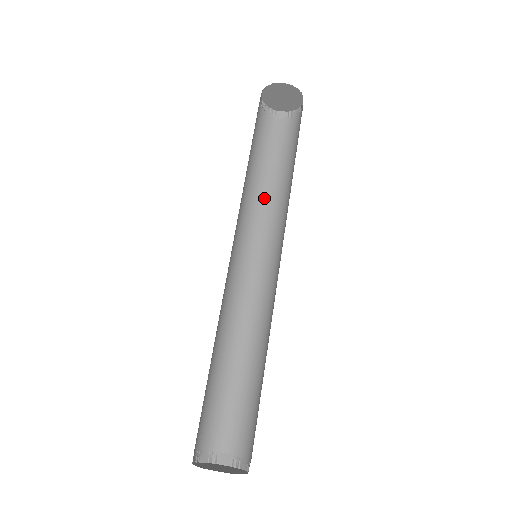
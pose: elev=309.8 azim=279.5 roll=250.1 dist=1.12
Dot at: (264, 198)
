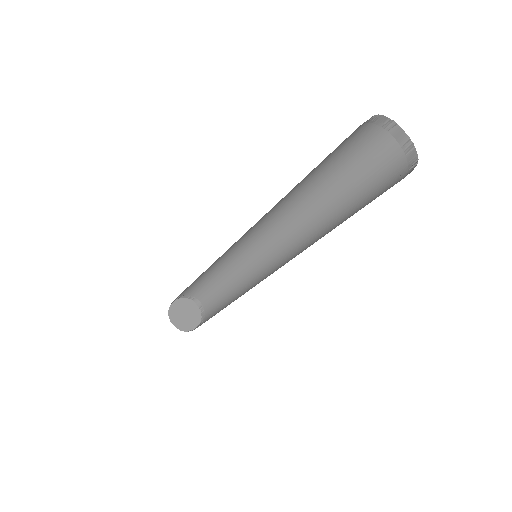
Dot at: (308, 205)
